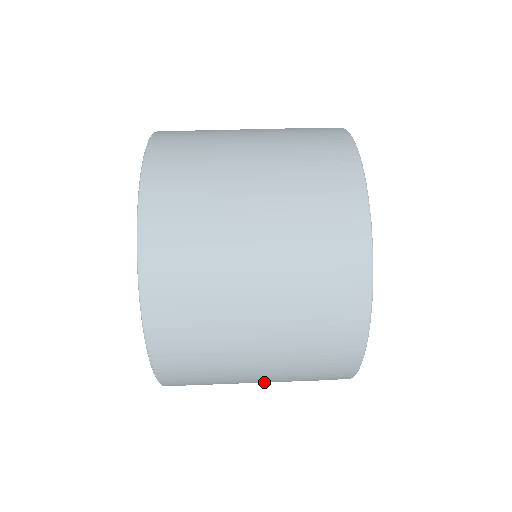
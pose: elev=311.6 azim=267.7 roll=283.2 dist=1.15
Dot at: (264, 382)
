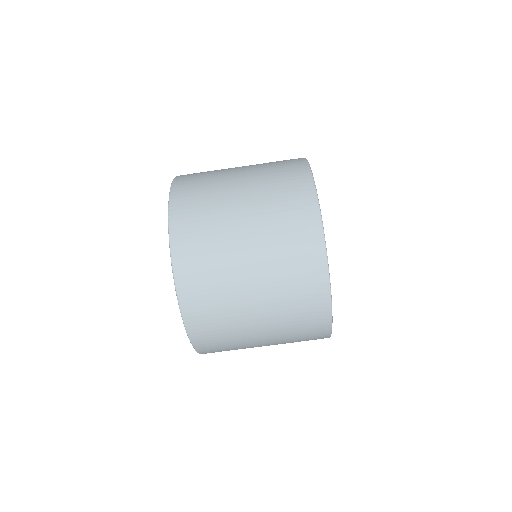
Dot at: occluded
